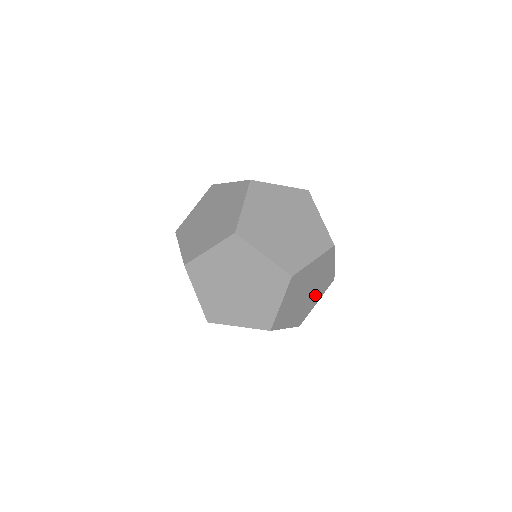
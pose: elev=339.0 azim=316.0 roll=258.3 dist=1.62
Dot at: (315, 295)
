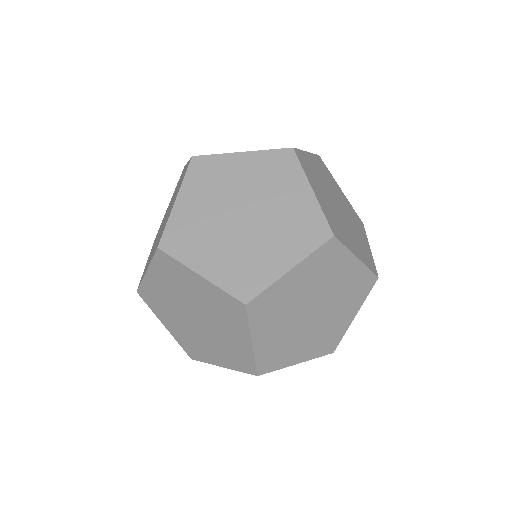
Dot at: (308, 341)
